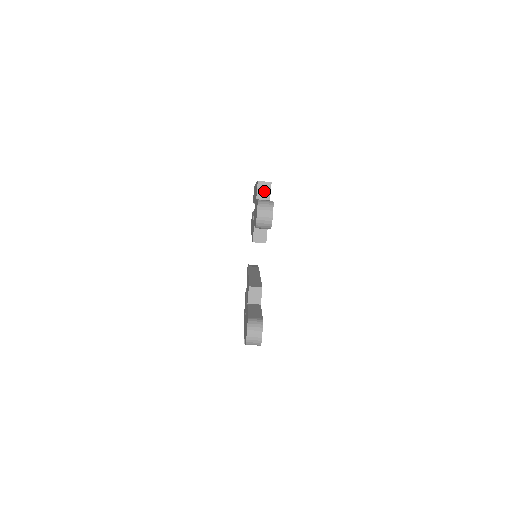
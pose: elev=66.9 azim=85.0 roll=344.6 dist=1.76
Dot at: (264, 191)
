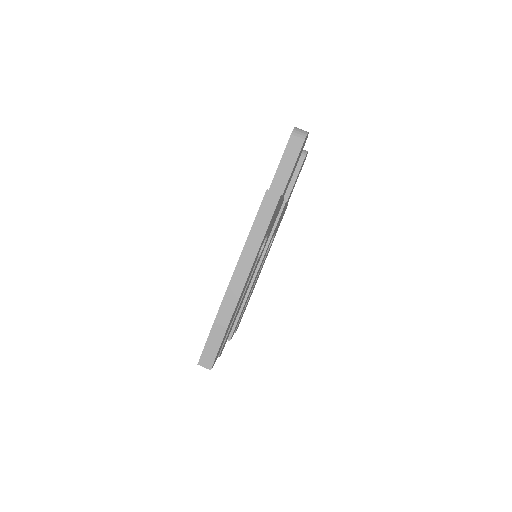
Dot at: occluded
